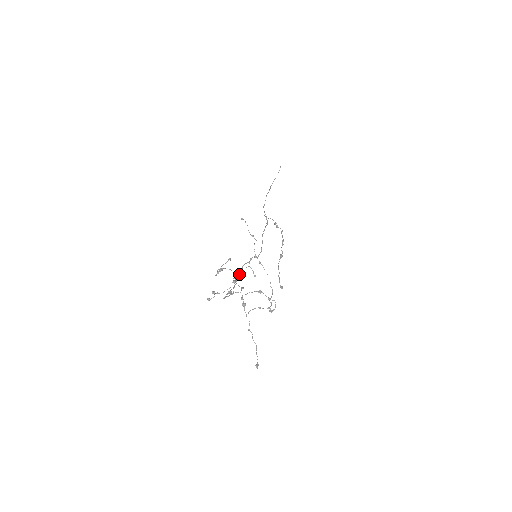
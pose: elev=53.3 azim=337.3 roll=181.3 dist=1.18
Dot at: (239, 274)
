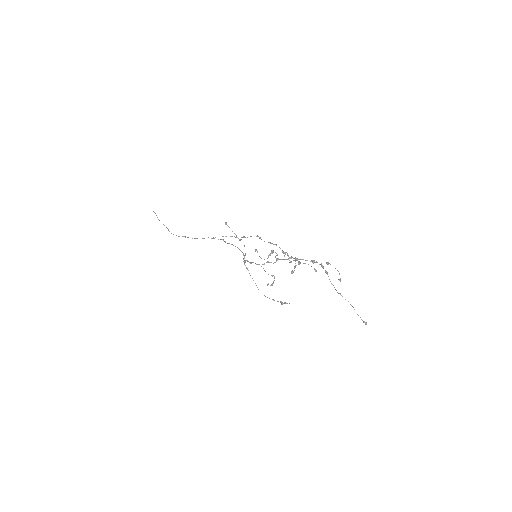
Dot at: (281, 259)
